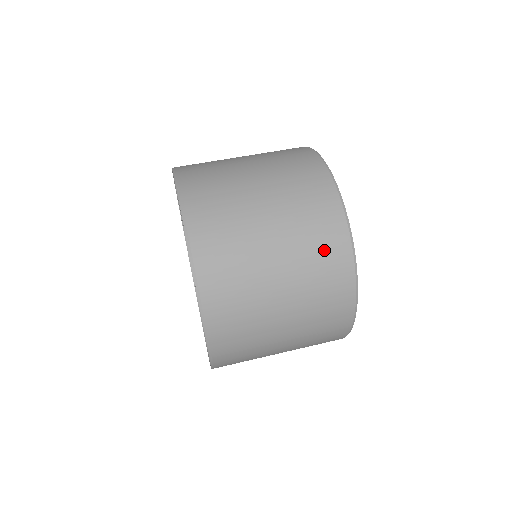
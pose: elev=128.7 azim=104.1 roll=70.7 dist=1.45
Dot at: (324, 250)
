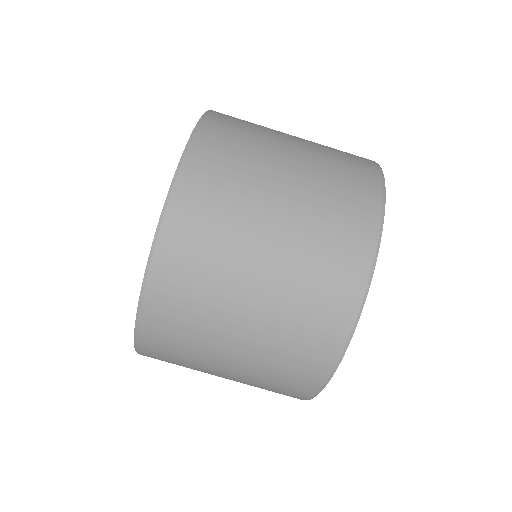
Dot at: occluded
